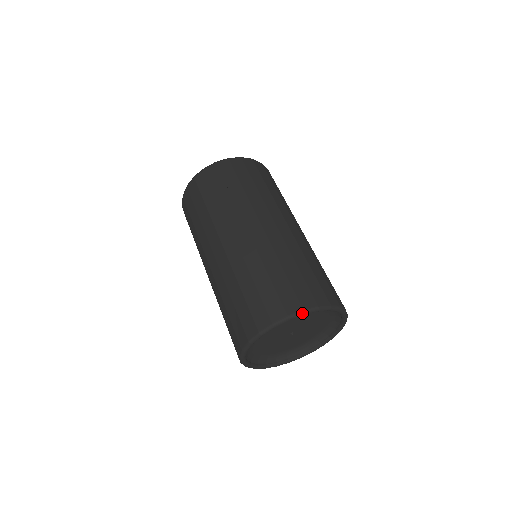
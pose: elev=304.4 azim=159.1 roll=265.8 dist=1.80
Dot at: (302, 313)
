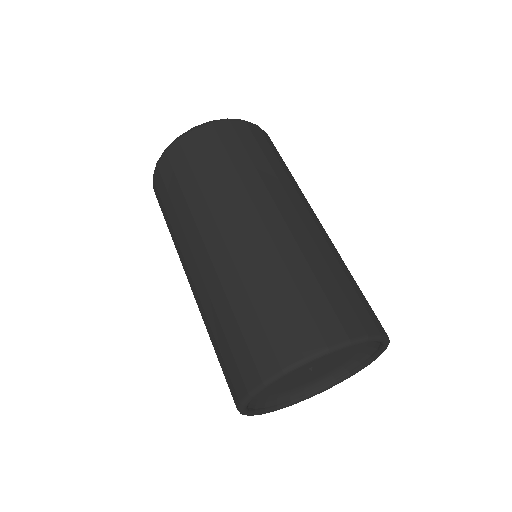
Dot at: (366, 339)
